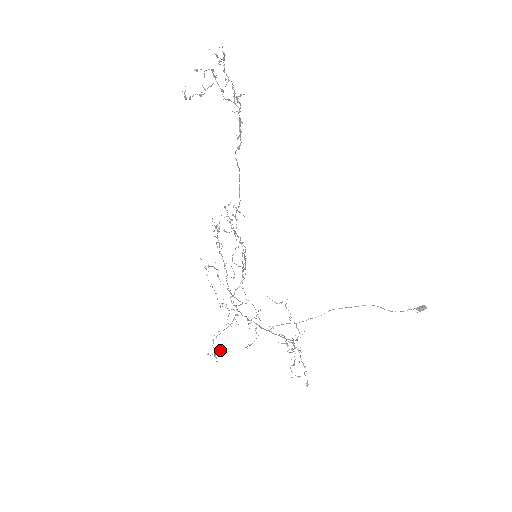
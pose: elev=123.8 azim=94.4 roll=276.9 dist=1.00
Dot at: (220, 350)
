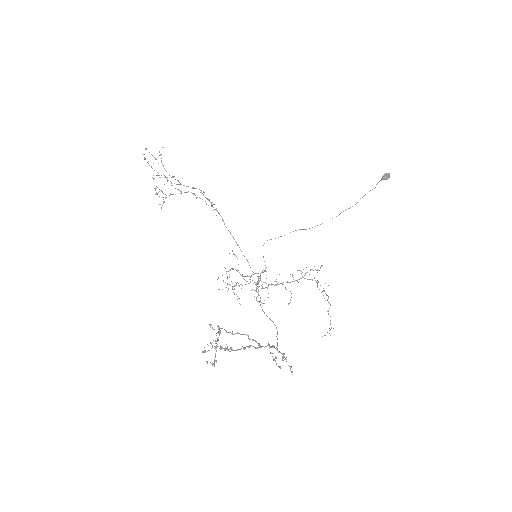
Dot at: occluded
